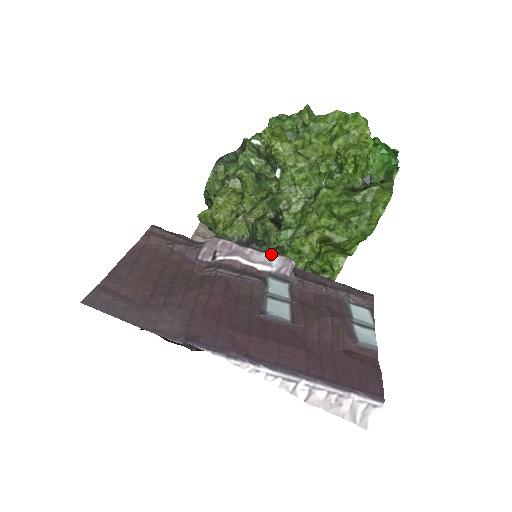
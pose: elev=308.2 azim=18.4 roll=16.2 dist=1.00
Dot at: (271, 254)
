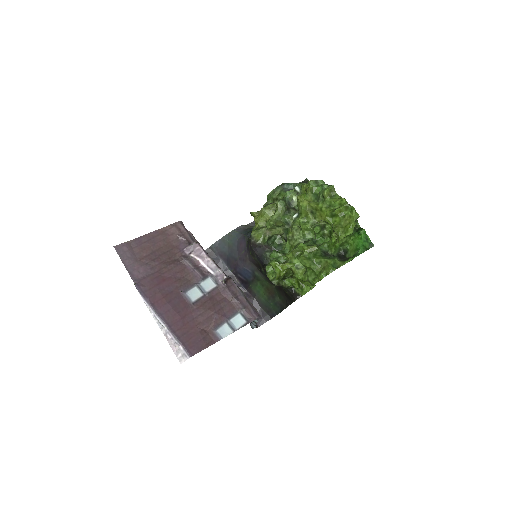
Dot at: (218, 267)
